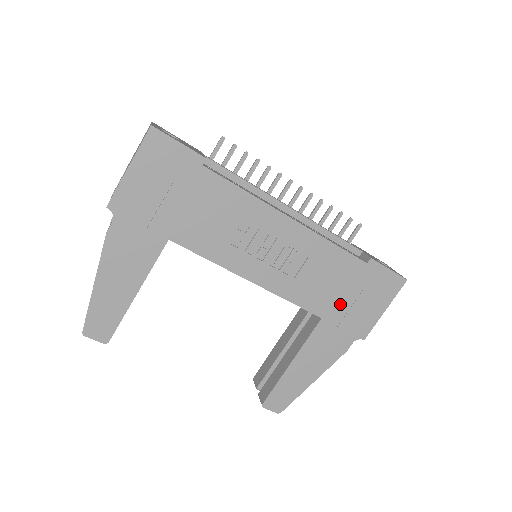
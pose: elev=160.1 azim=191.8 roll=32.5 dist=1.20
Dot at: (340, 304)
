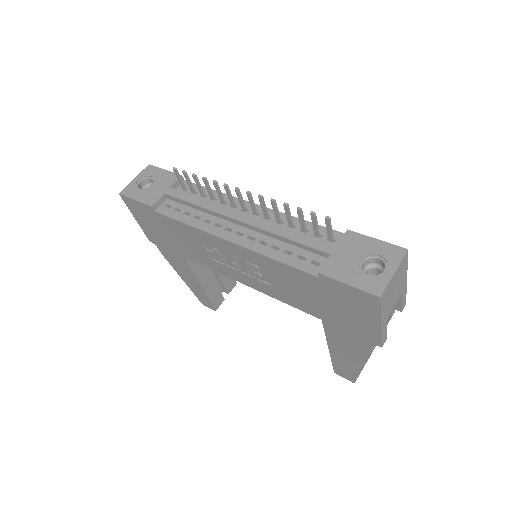
Dot at: (327, 311)
